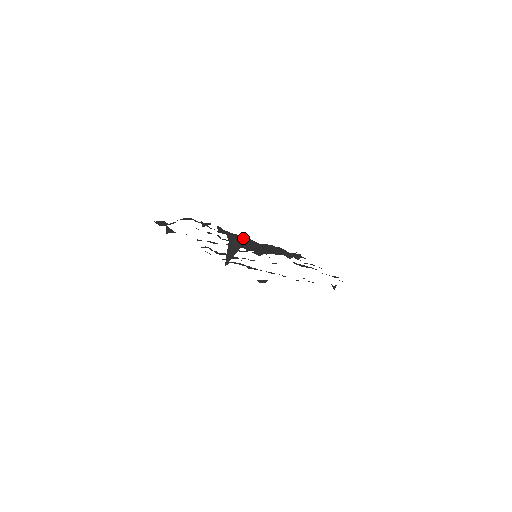
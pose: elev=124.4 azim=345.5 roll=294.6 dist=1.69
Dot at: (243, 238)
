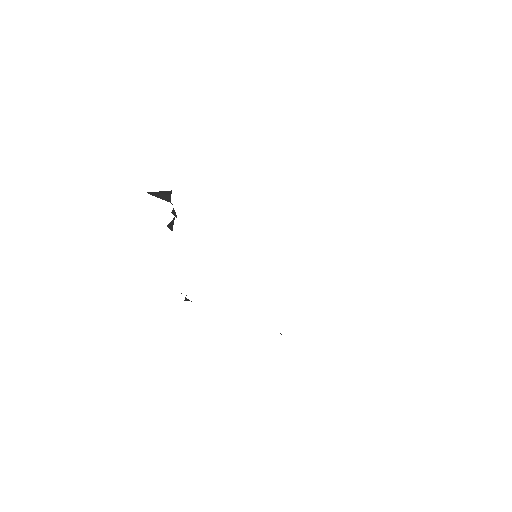
Dot at: occluded
